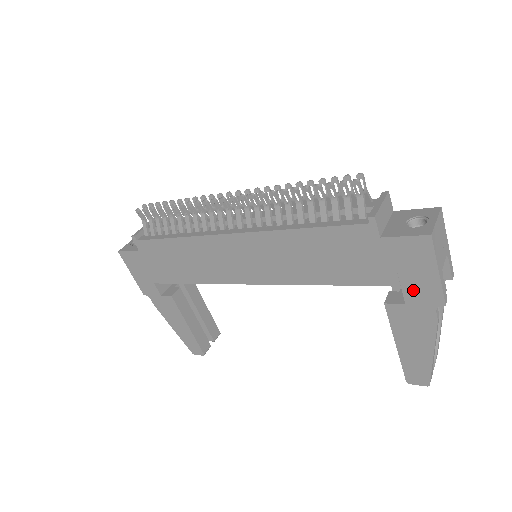
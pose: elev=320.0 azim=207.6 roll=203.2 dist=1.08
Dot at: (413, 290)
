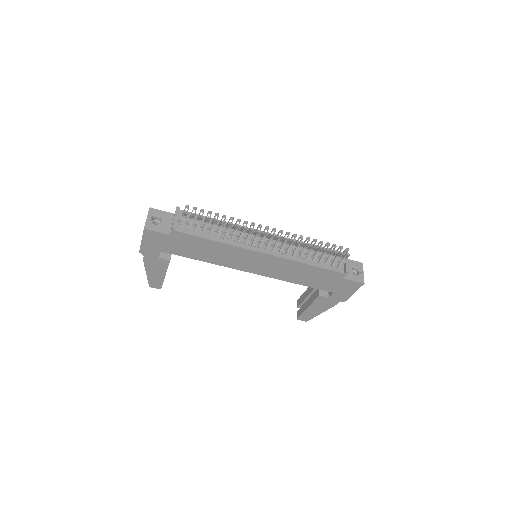
Dot at: (337, 295)
